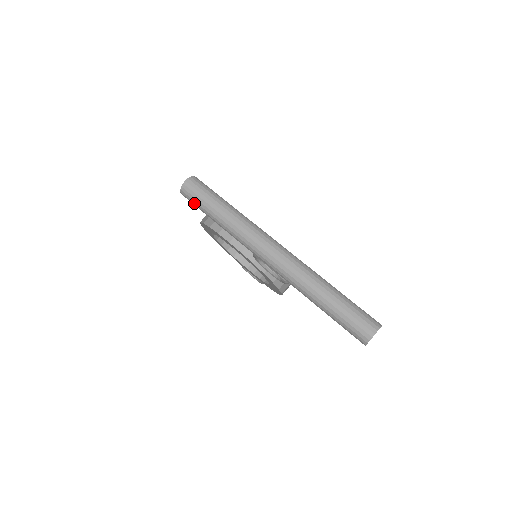
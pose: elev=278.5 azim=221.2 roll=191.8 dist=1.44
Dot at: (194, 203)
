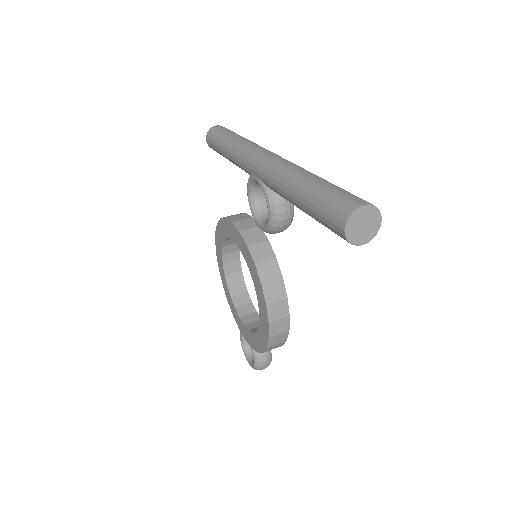
Dot at: (213, 140)
